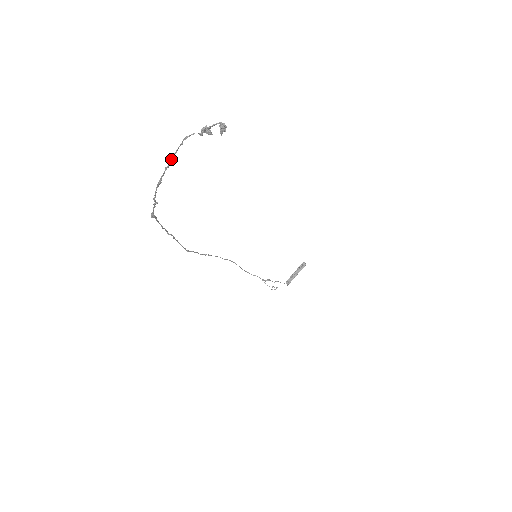
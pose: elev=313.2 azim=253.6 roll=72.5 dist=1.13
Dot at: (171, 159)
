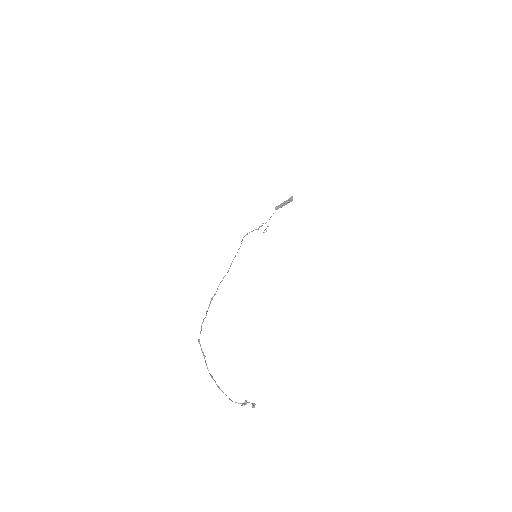
Dot at: occluded
